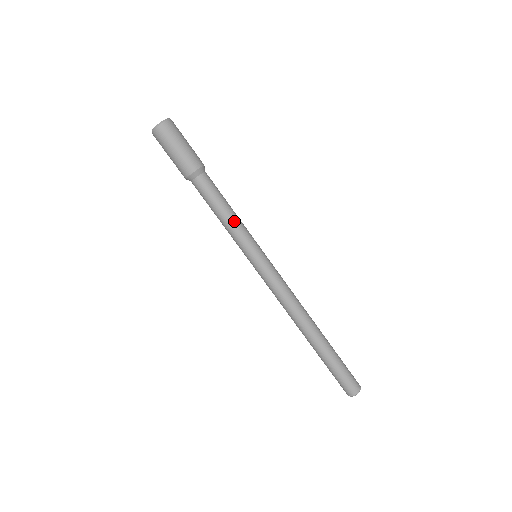
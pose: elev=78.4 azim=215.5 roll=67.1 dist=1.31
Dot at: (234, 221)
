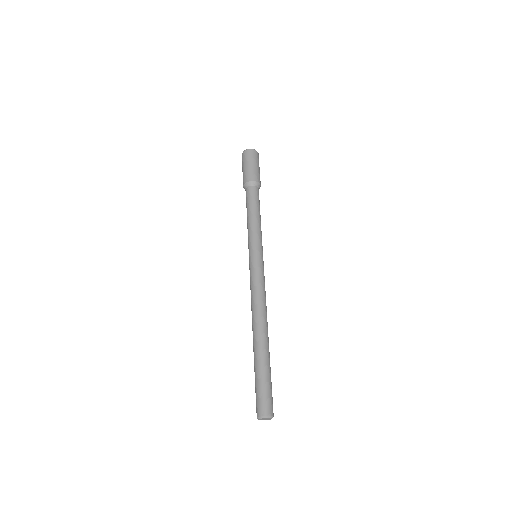
Dot at: (253, 222)
